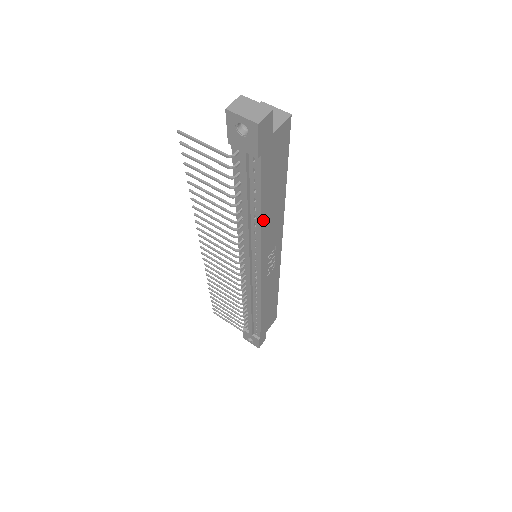
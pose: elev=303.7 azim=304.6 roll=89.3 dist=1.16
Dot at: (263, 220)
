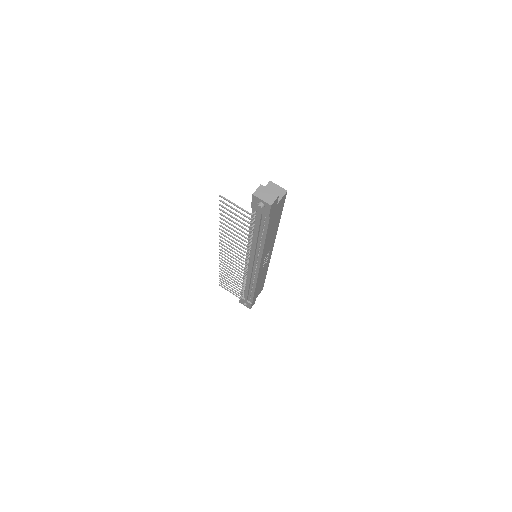
Dot at: (266, 242)
